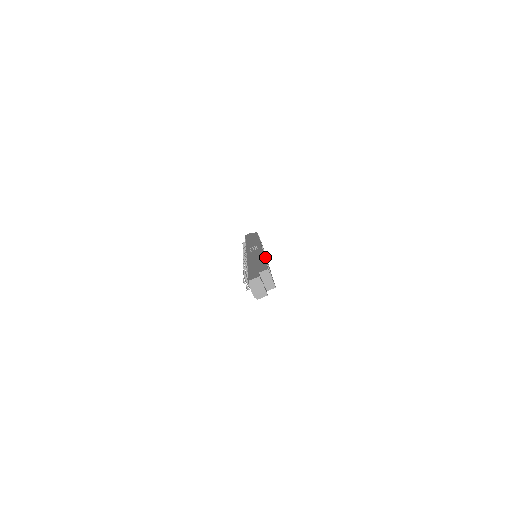
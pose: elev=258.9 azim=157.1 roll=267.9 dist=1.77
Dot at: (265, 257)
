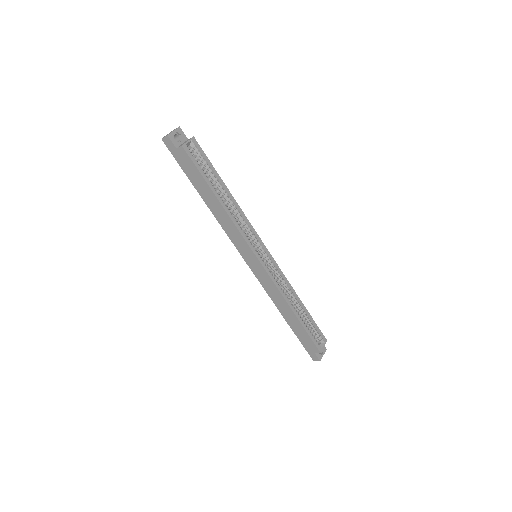
Dot at: occluded
